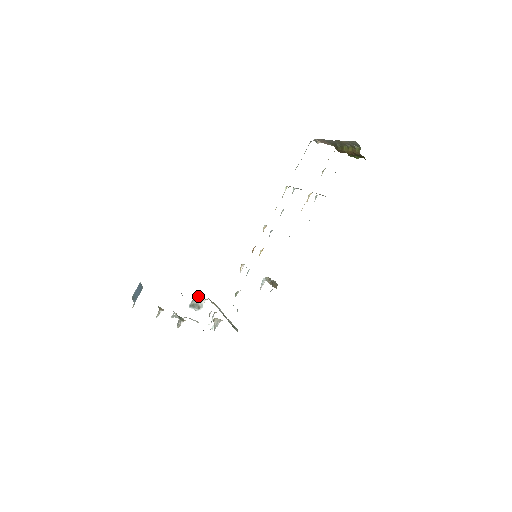
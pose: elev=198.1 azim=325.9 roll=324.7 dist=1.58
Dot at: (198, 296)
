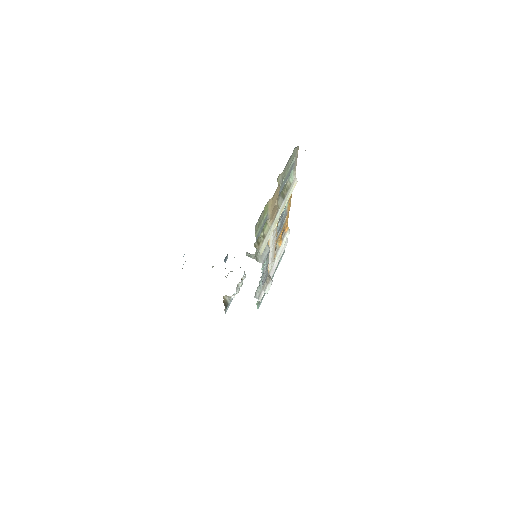
Dot at: occluded
